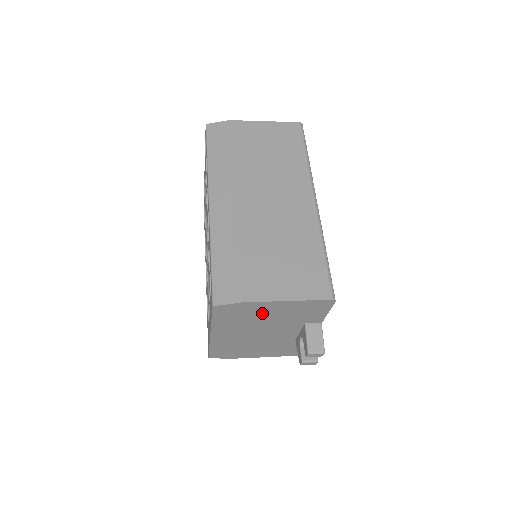
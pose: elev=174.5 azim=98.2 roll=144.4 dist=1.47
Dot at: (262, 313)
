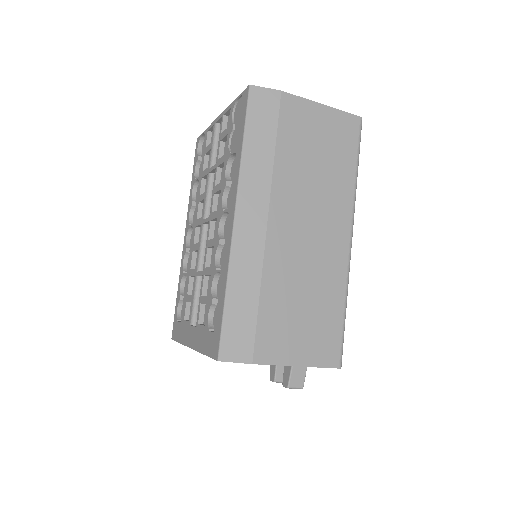
Dot at: occluded
